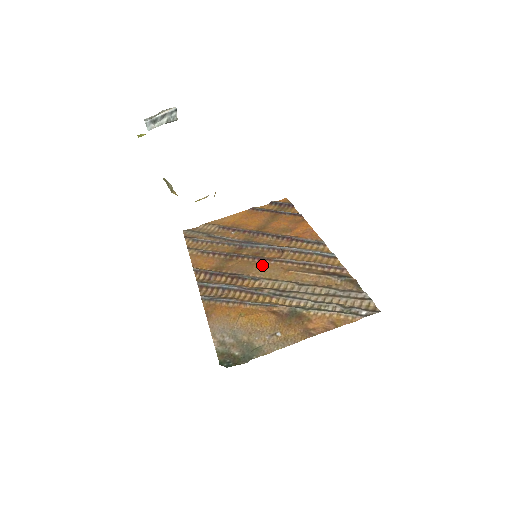
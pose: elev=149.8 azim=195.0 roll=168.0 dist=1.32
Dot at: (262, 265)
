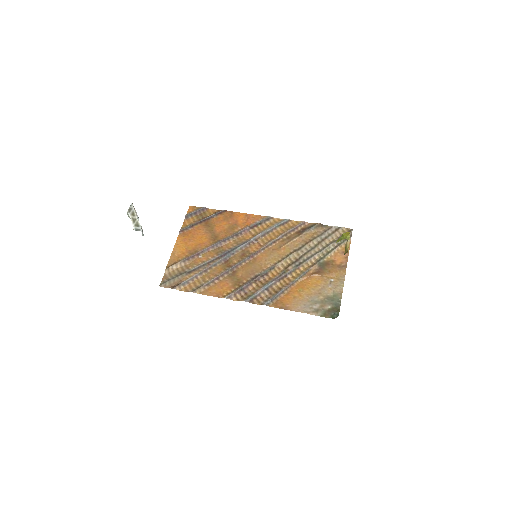
Dot at: (260, 258)
